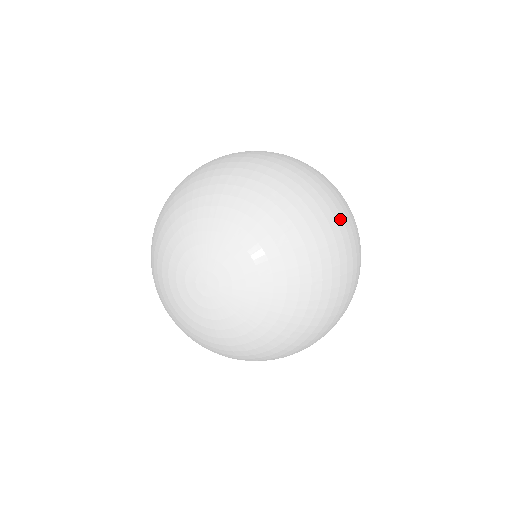
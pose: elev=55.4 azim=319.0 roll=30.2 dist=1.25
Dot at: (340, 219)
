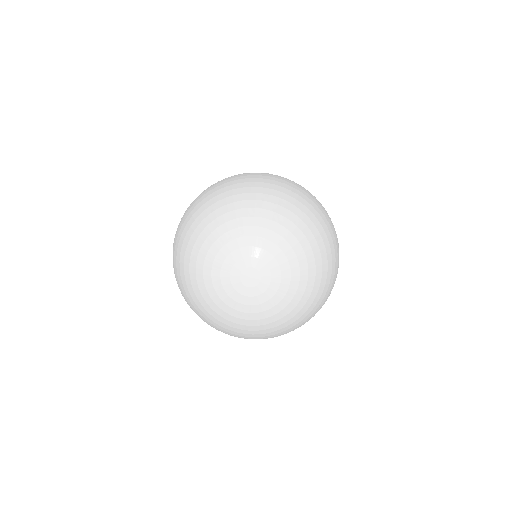
Dot at: occluded
